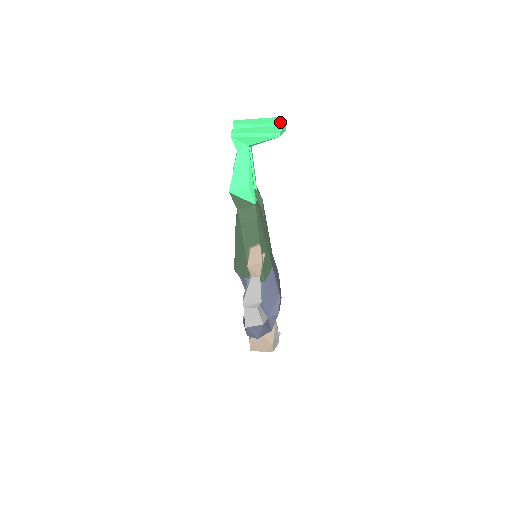
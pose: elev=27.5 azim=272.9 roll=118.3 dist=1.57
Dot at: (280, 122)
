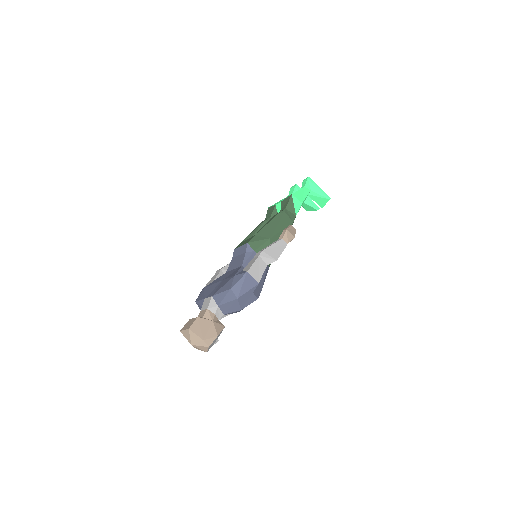
Dot at: (316, 207)
